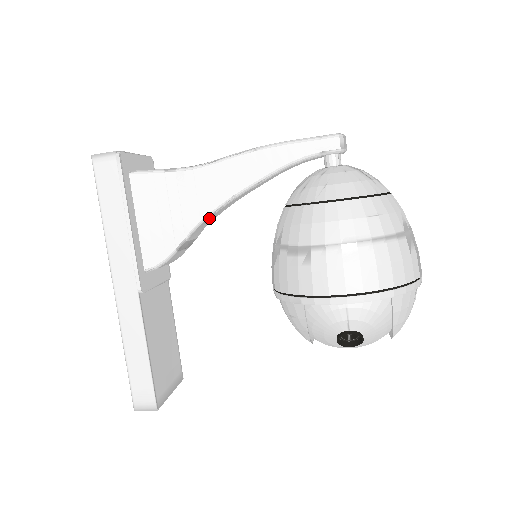
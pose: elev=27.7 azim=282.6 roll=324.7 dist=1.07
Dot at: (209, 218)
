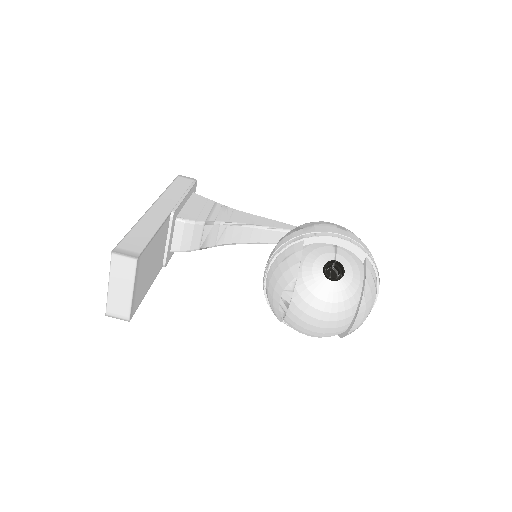
Dot at: (233, 227)
